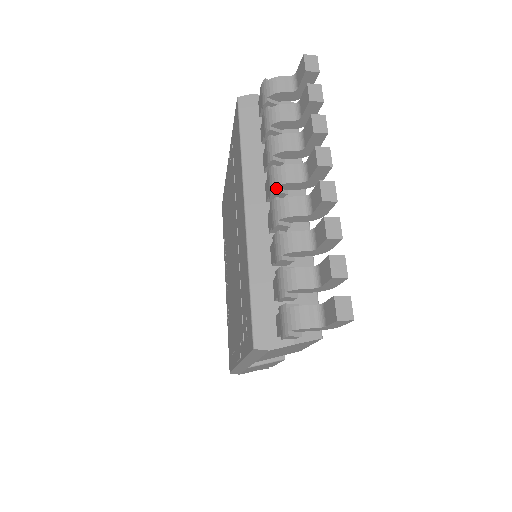
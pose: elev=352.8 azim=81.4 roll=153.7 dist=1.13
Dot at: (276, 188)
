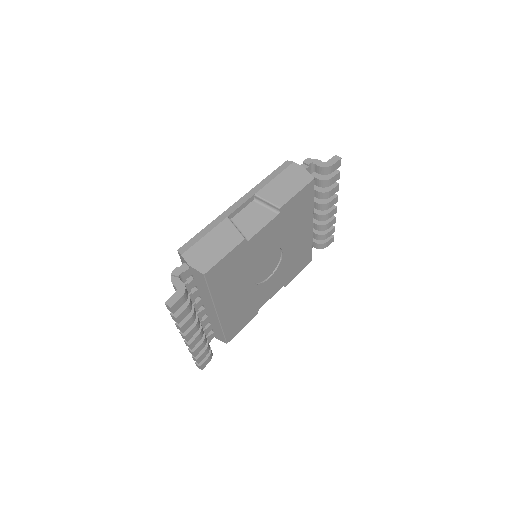
Dot at: occluded
